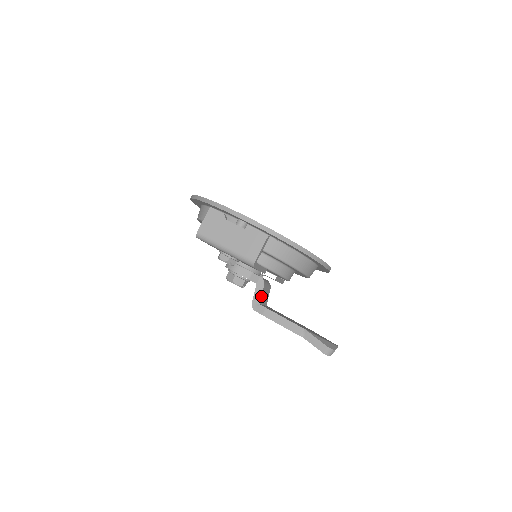
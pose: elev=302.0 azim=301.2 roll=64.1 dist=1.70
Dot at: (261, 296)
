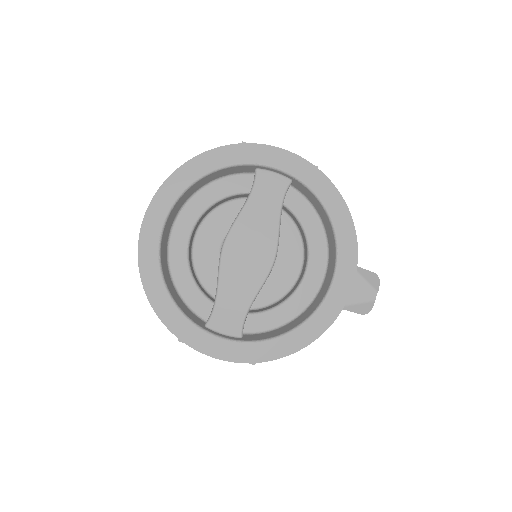
Dot at: occluded
